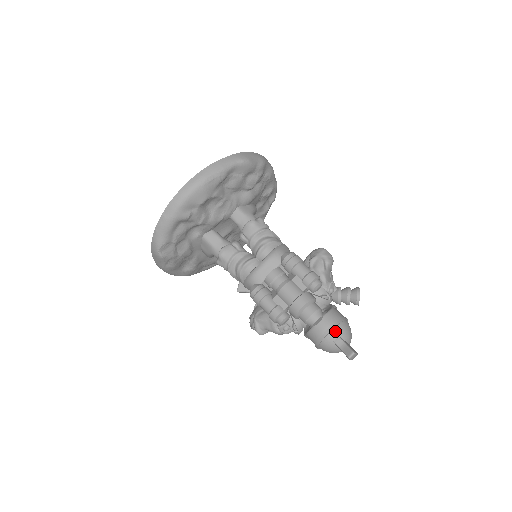
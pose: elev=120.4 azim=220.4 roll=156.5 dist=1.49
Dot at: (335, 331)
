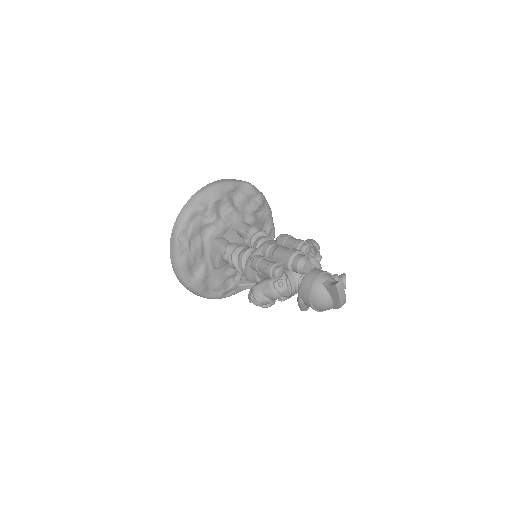
Dot at: (323, 276)
